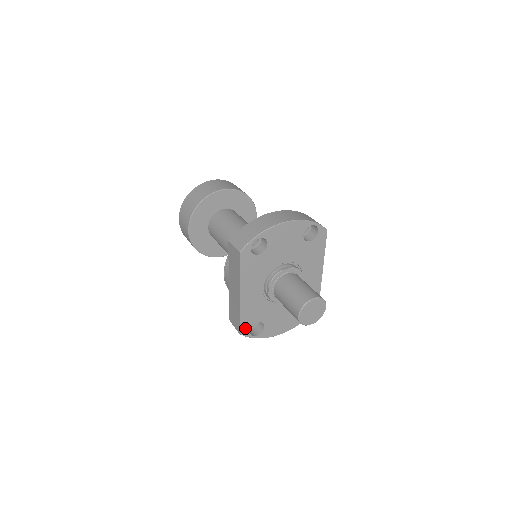
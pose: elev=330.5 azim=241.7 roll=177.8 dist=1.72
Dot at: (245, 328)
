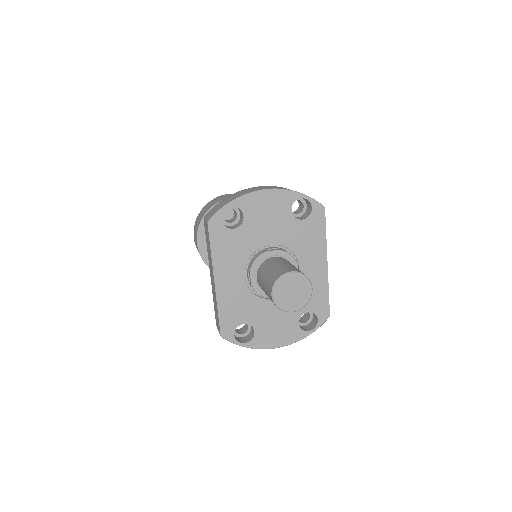
Dot at: (227, 329)
